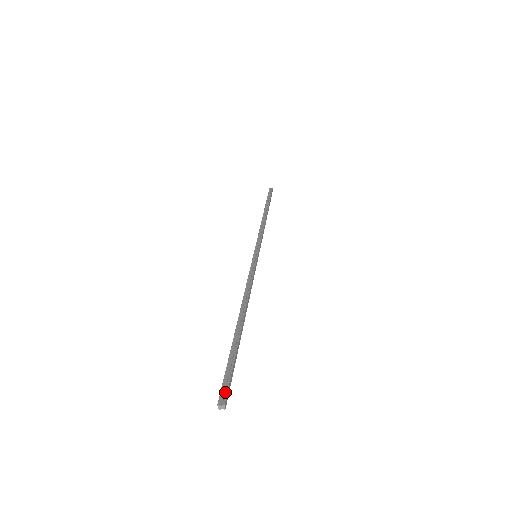
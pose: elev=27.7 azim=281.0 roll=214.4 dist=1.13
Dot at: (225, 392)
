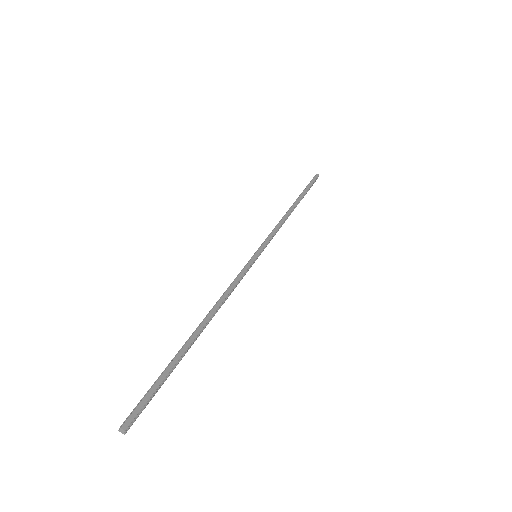
Dot at: occluded
